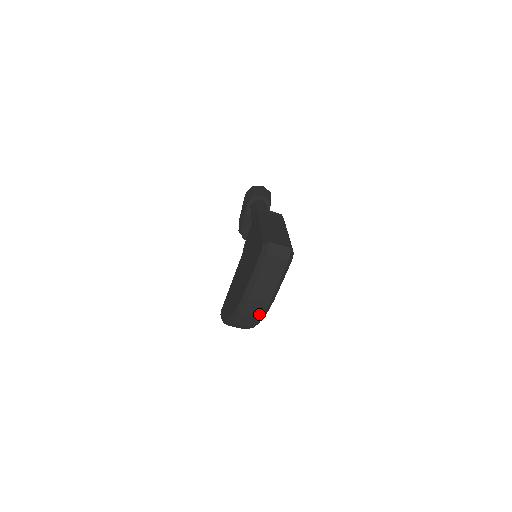
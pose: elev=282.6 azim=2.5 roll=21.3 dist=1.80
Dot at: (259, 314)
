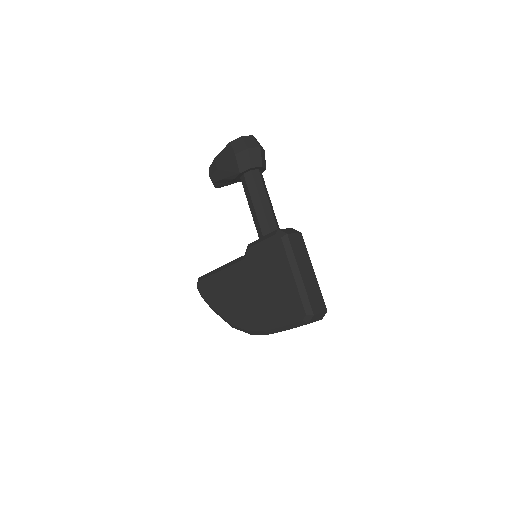
Dot at: occluded
